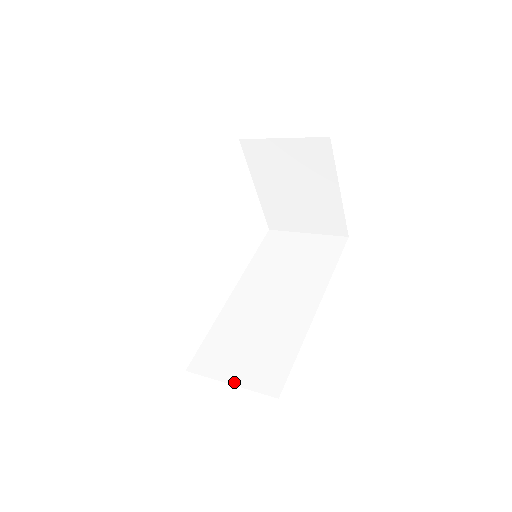
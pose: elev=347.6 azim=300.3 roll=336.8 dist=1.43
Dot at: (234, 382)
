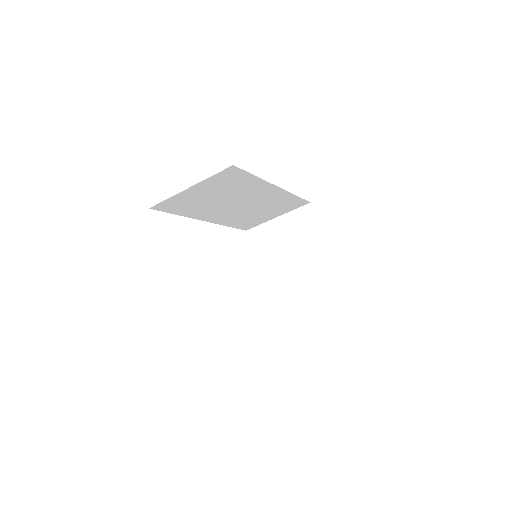
Dot at: occluded
